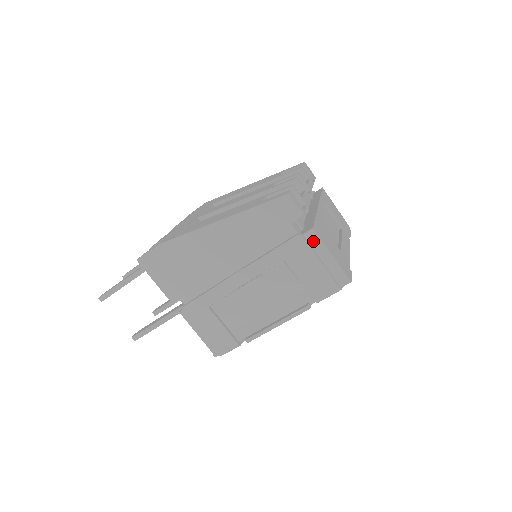
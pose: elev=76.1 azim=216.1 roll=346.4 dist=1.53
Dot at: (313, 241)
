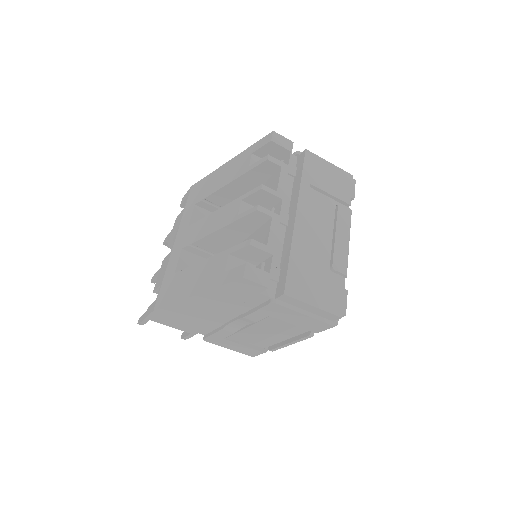
Dot at: (290, 301)
